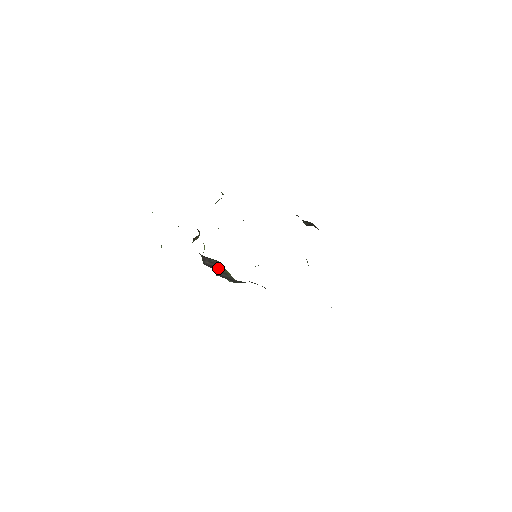
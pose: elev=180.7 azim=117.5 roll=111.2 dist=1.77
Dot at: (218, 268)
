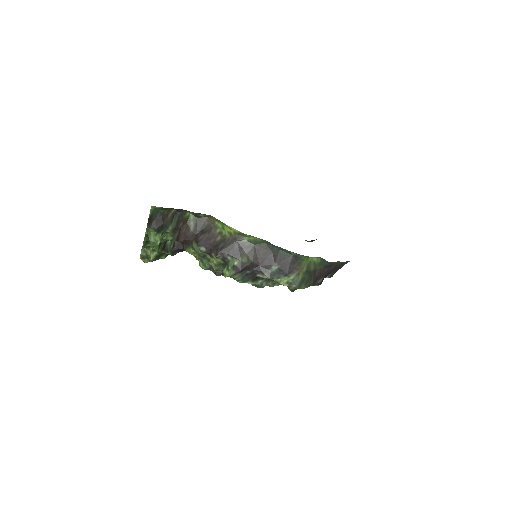
Dot at: (213, 239)
